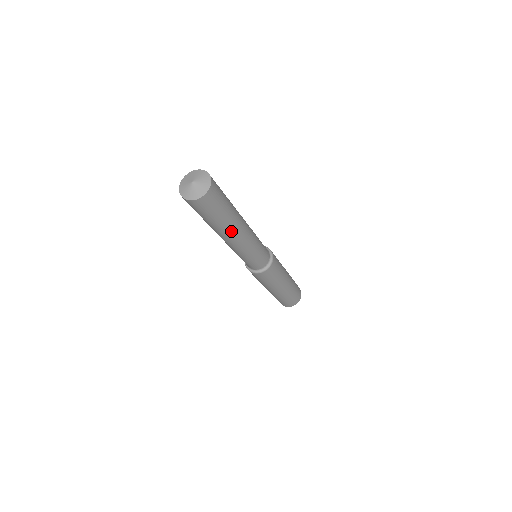
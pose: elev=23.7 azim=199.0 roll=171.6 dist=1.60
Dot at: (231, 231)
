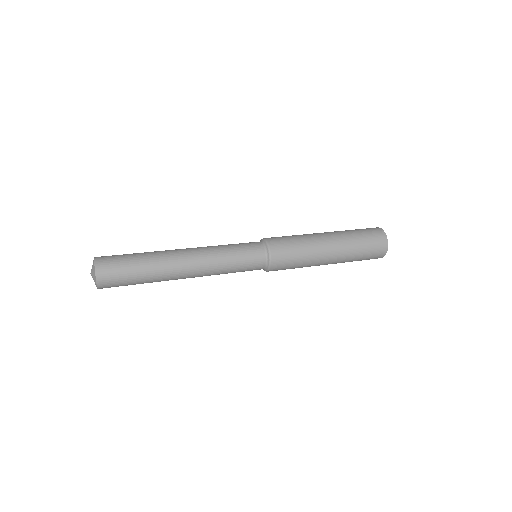
Dot at: occluded
